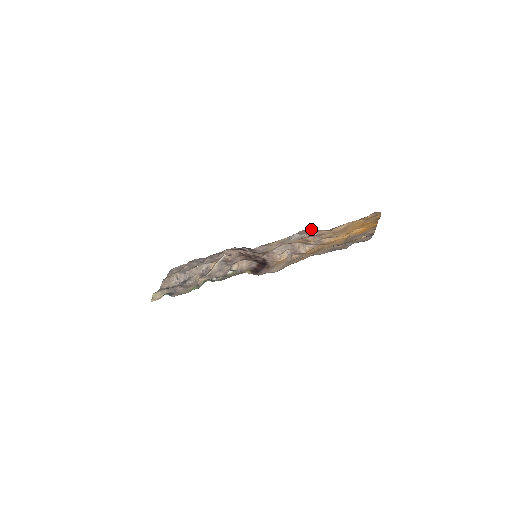
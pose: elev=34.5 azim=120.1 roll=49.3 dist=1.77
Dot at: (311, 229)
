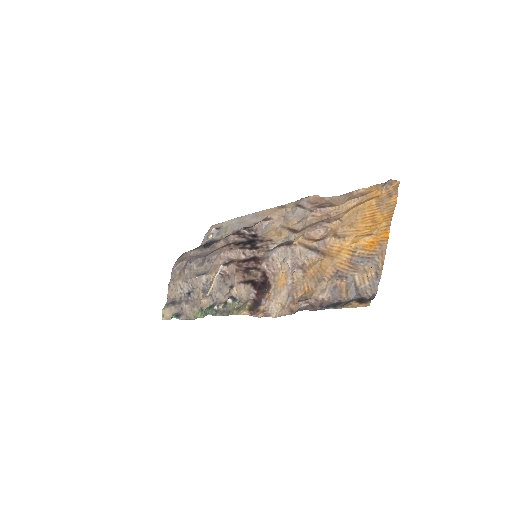
Dot at: (316, 196)
